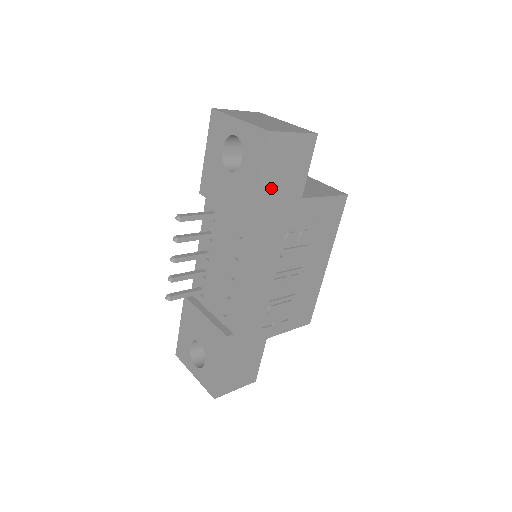
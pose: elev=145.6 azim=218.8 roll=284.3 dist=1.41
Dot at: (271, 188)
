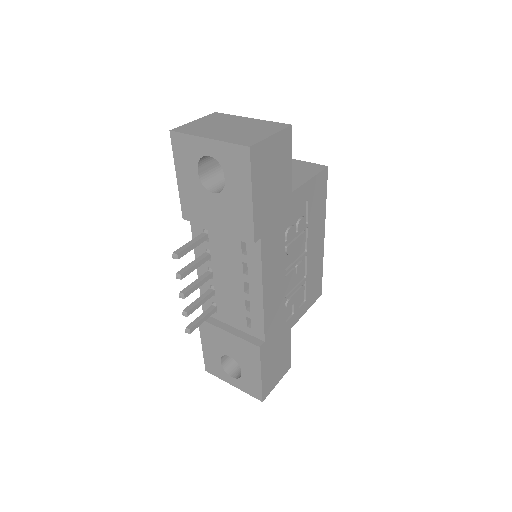
Dot at: (264, 199)
